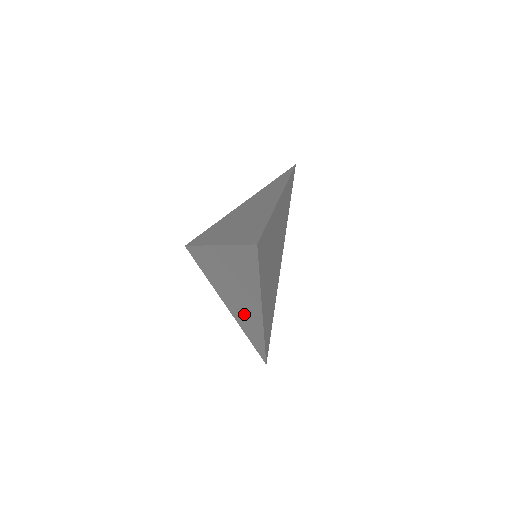
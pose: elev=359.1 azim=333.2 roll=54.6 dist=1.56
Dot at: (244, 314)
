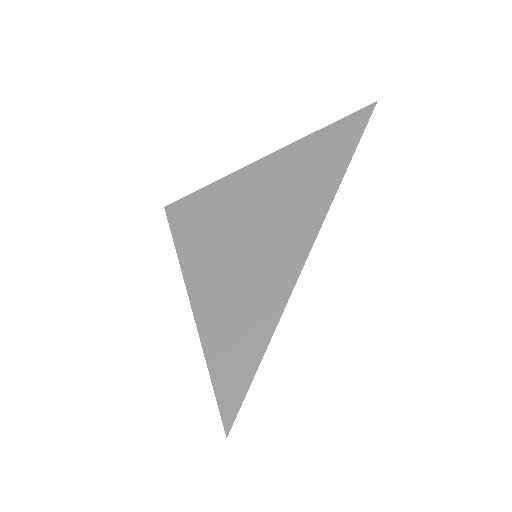
Dot at: occluded
